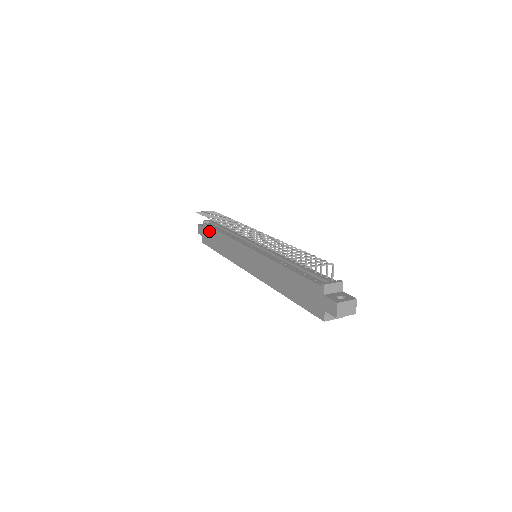
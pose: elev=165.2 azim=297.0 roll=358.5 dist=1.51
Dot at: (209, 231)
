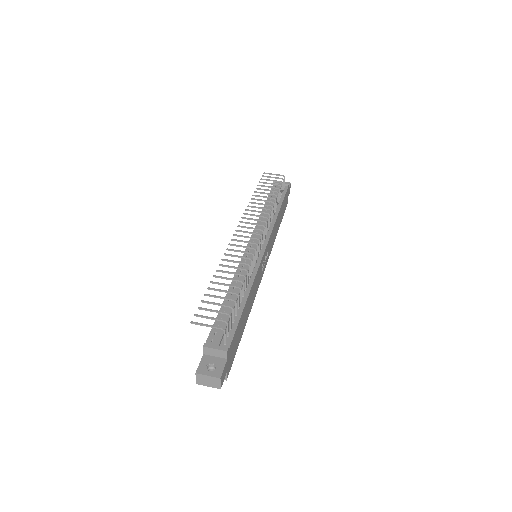
Dot at: occluded
